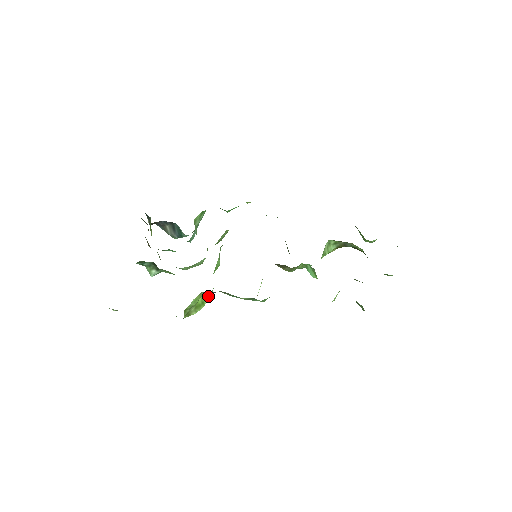
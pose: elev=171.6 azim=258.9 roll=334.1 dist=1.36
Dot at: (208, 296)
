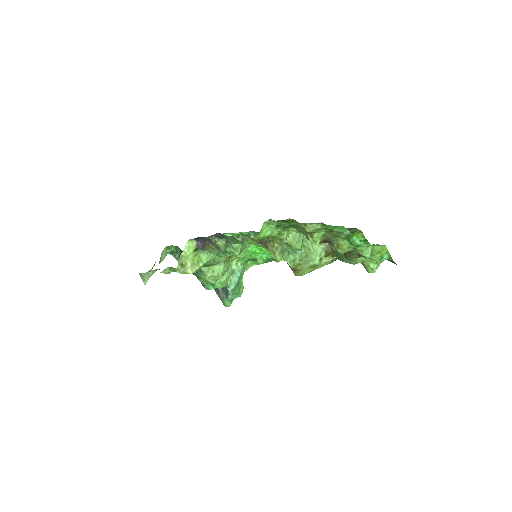
Dot at: (204, 260)
